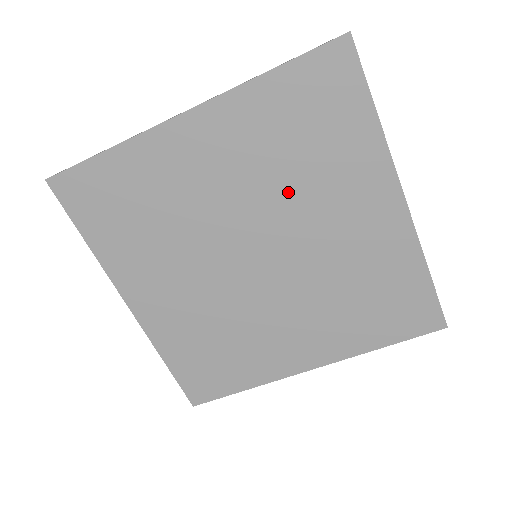
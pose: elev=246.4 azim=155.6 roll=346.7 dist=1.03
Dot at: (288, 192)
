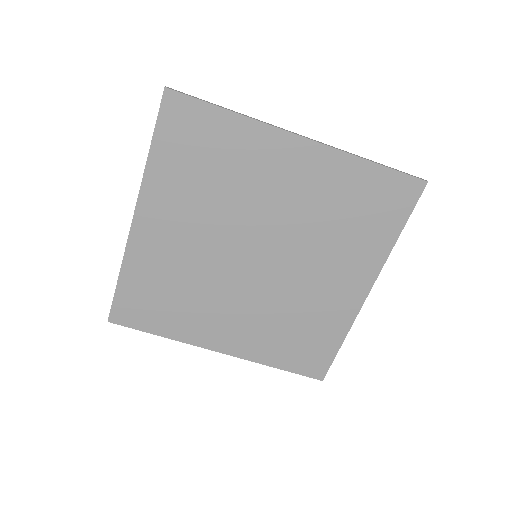
Dot at: (231, 203)
